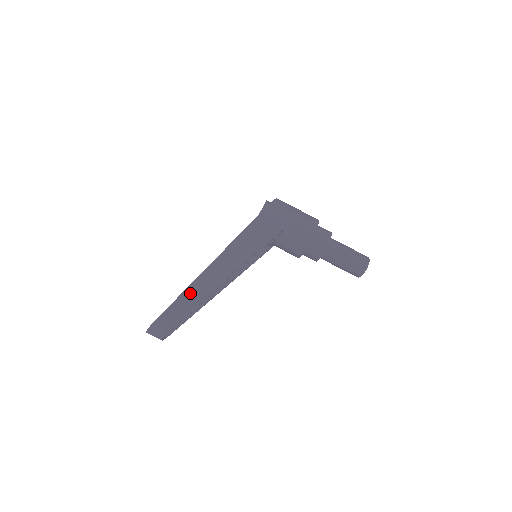
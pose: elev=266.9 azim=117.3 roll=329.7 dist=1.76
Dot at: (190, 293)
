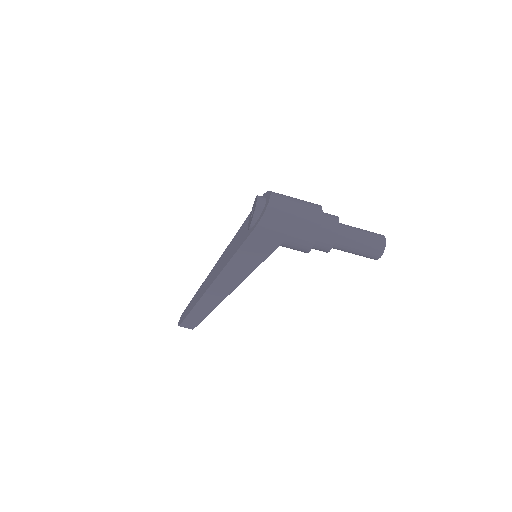
Dot at: (200, 307)
